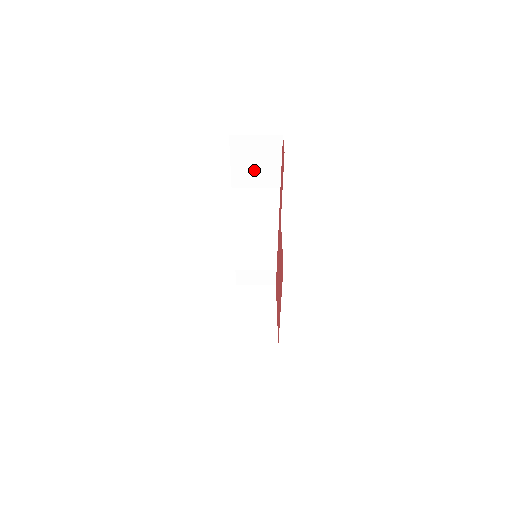
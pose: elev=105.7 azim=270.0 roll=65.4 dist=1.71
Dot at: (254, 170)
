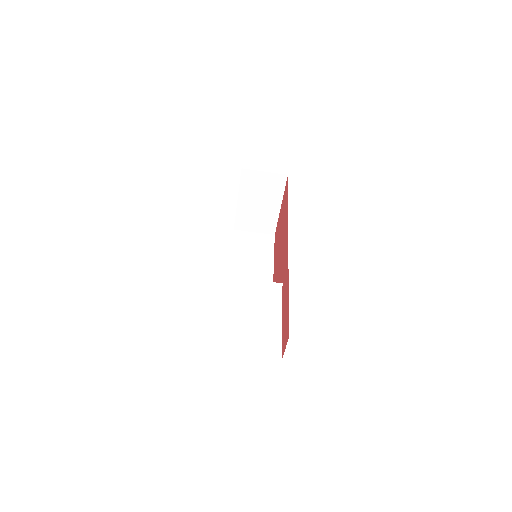
Dot at: occluded
